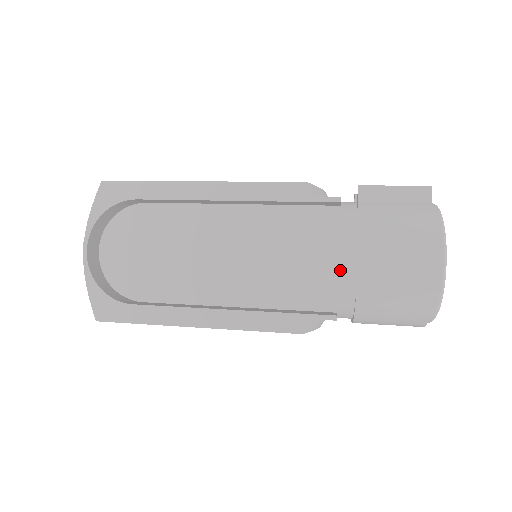
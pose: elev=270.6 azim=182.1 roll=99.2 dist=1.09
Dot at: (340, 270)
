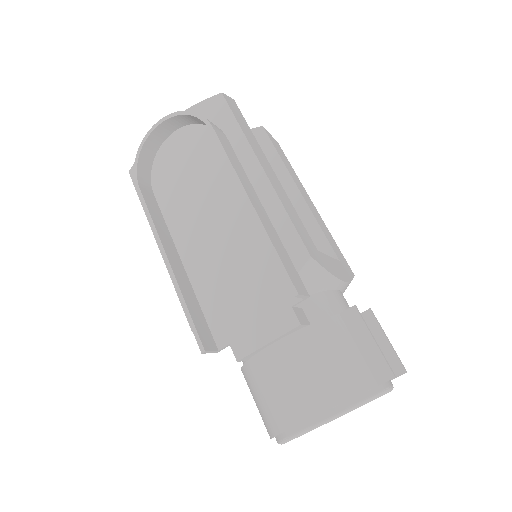
Dot at: (252, 333)
